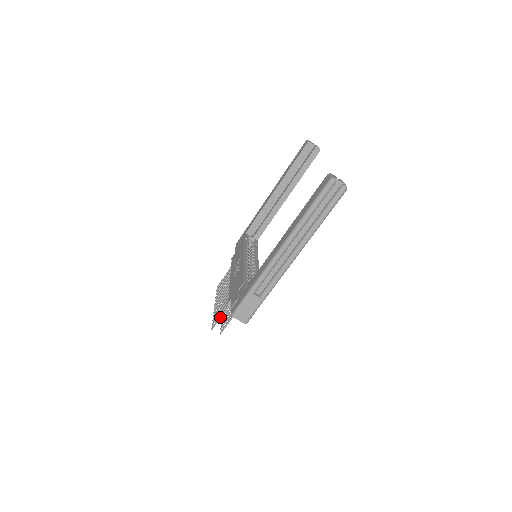
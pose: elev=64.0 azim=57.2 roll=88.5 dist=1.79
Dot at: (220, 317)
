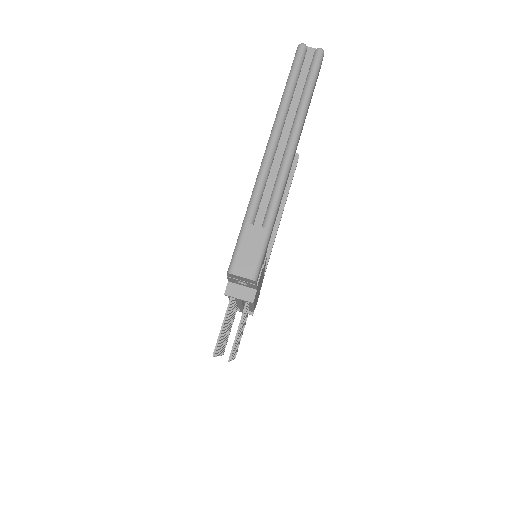
Dot at: (221, 328)
